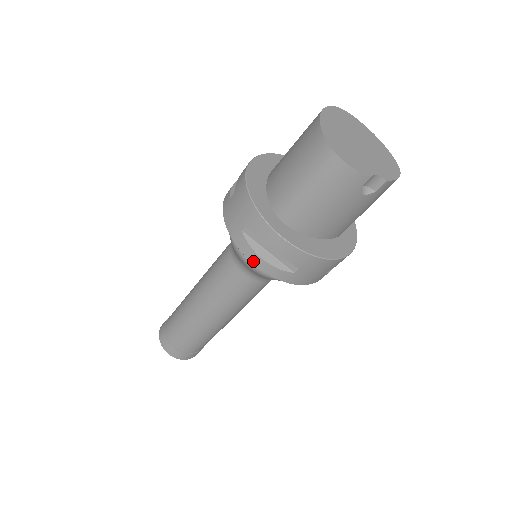
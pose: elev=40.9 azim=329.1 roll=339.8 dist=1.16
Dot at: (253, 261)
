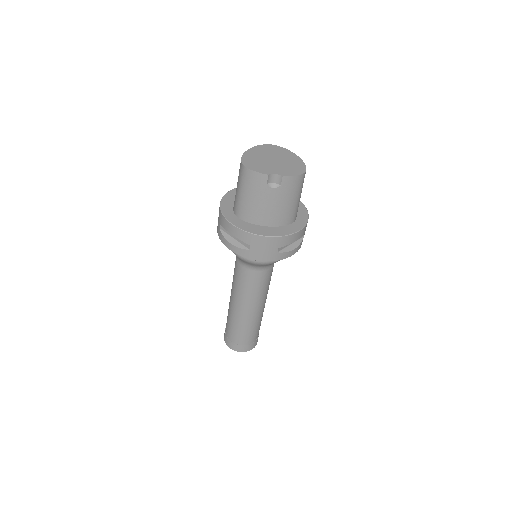
Dot at: (227, 246)
